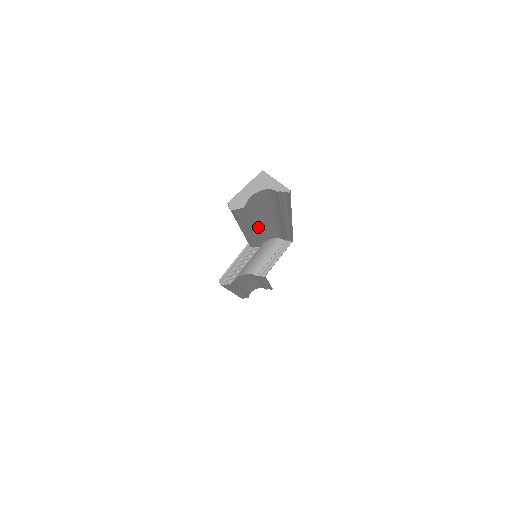
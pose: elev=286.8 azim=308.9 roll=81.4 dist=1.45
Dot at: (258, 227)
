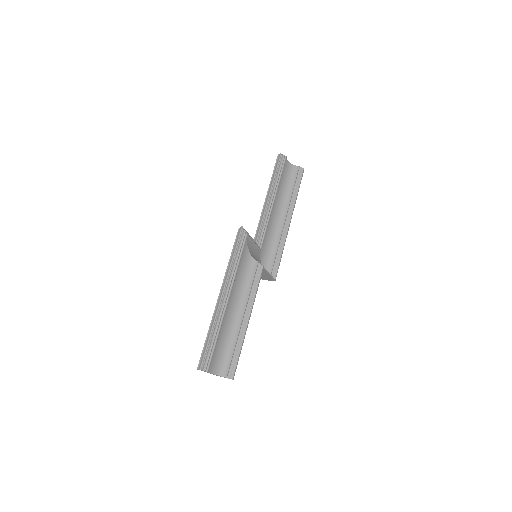
Dot at: (272, 213)
